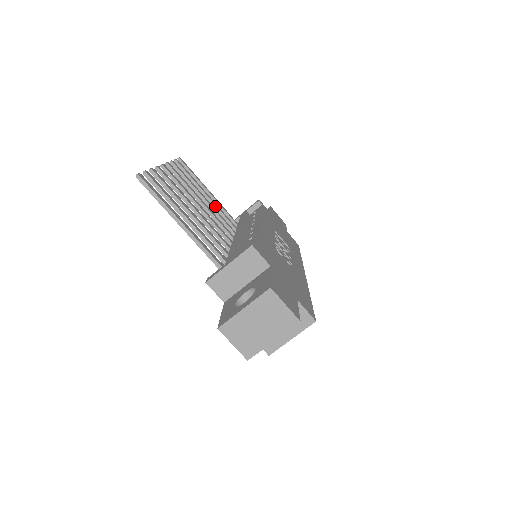
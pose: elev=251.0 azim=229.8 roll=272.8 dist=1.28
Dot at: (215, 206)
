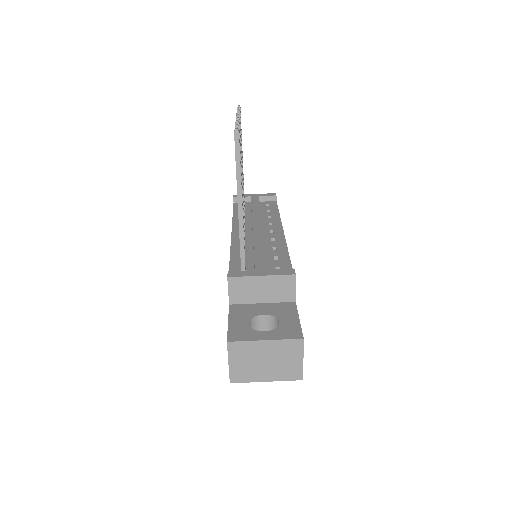
Dot at: occluded
